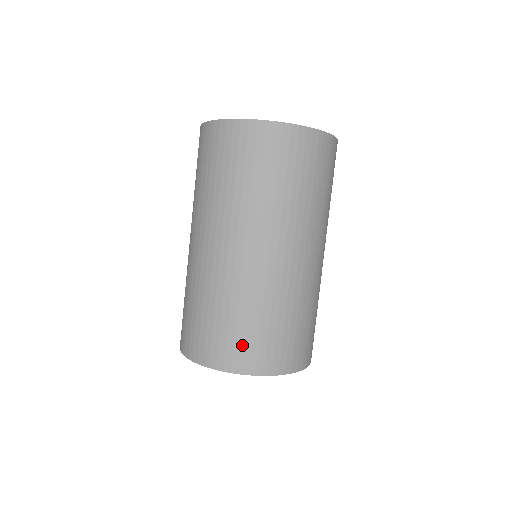
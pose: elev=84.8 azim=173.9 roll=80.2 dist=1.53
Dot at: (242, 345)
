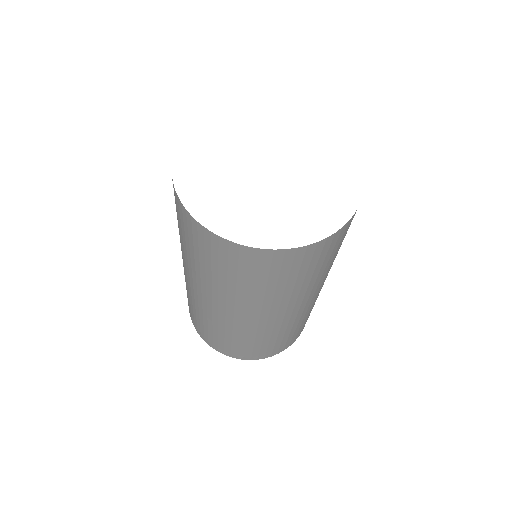
Dot at: (280, 346)
